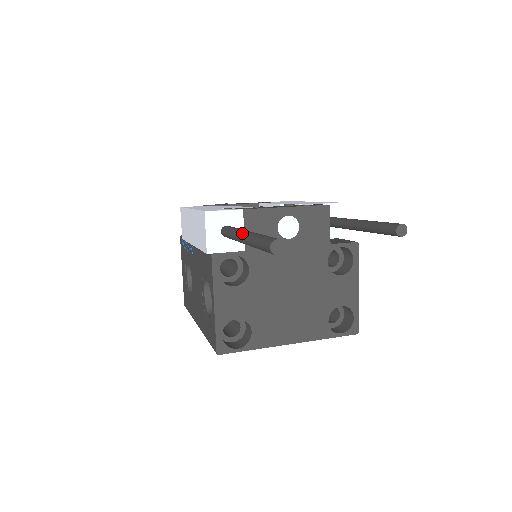
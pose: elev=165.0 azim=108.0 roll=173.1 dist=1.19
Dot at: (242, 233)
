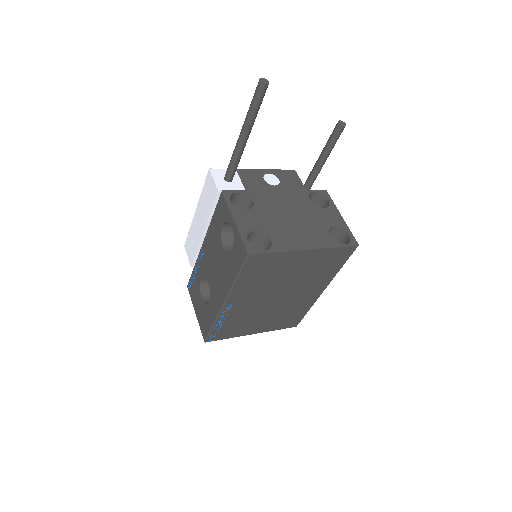
Dot at: (240, 133)
